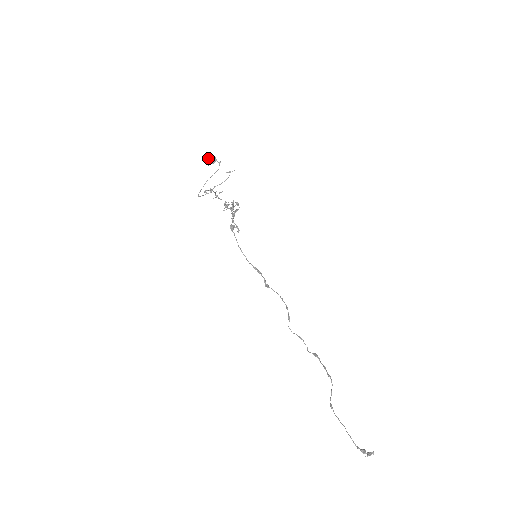
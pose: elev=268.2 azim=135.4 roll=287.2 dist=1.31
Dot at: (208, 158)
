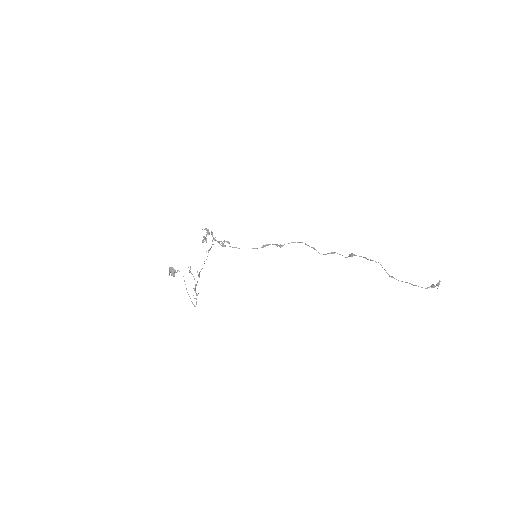
Dot at: (169, 274)
